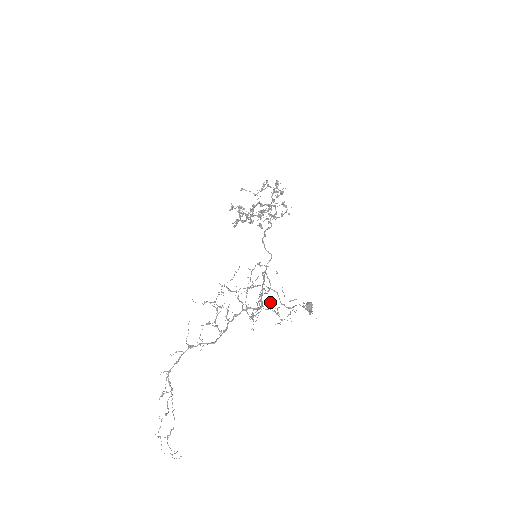
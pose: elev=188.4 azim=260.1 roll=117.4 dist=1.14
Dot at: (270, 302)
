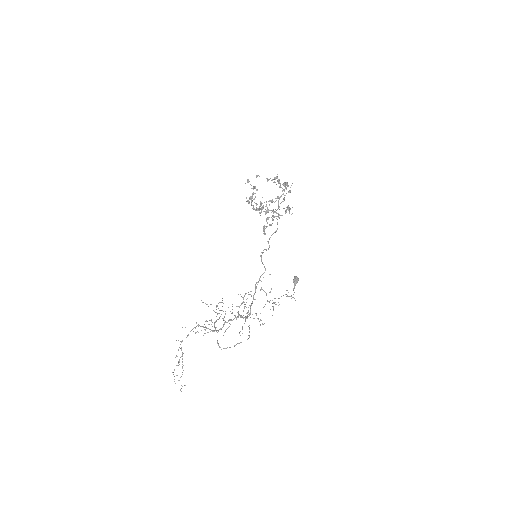
Dot at: (256, 314)
